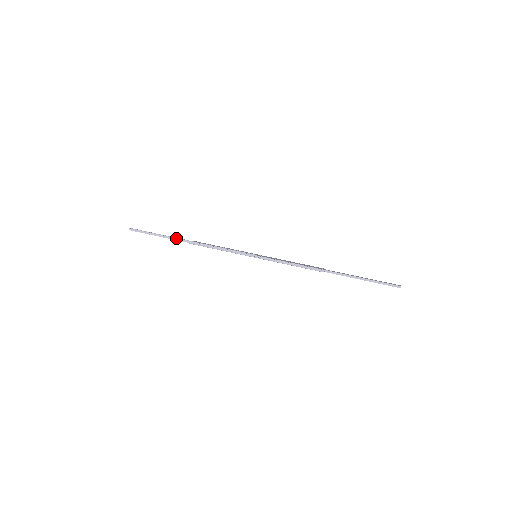
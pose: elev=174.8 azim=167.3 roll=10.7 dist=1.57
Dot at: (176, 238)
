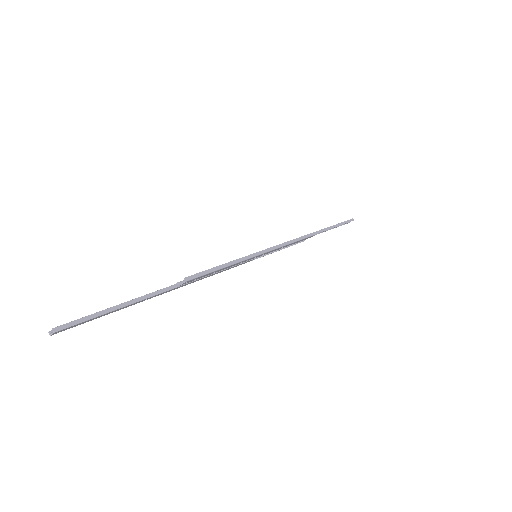
Dot at: (153, 292)
